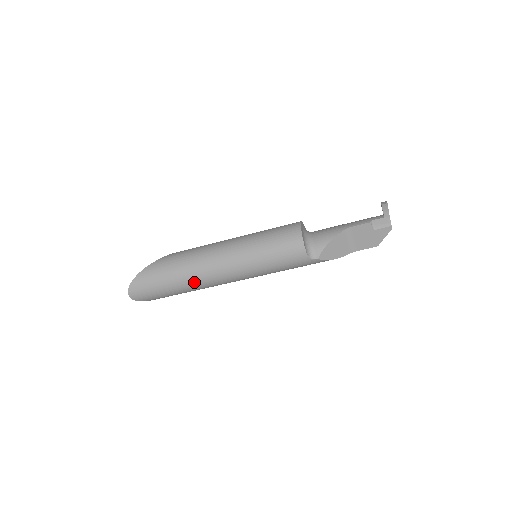
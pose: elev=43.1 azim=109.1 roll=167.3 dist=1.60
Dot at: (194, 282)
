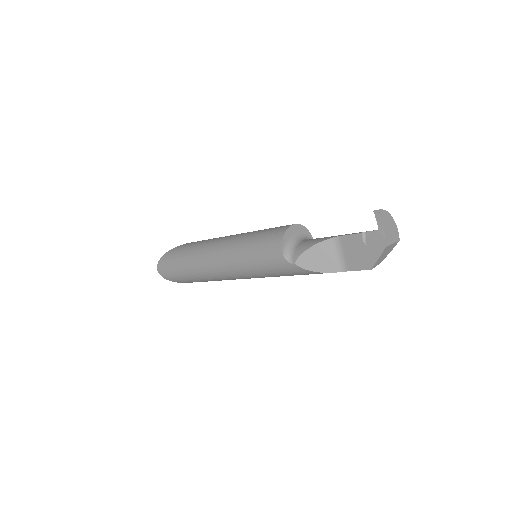
Dot at: (197, 267)
